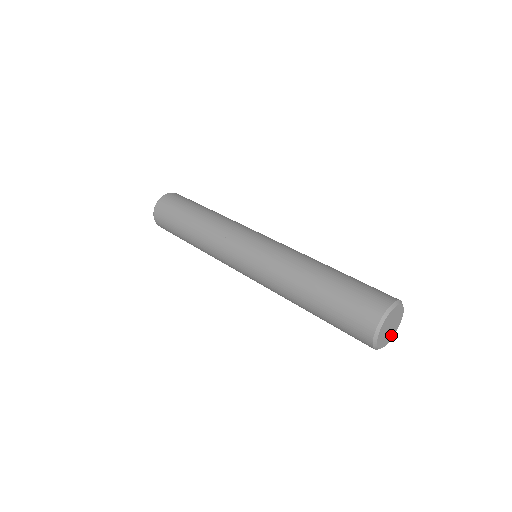
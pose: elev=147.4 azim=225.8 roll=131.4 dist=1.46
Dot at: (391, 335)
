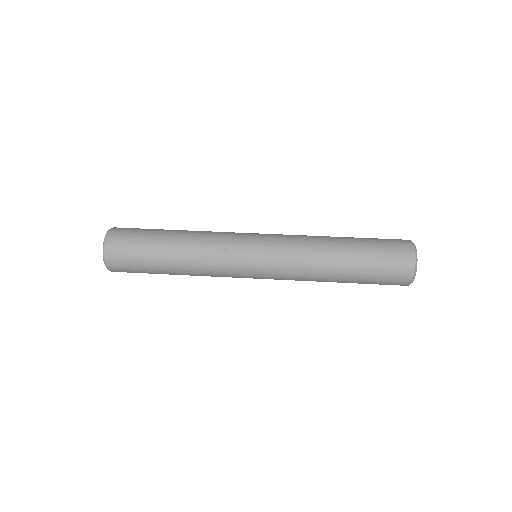
Dot at: occluded
